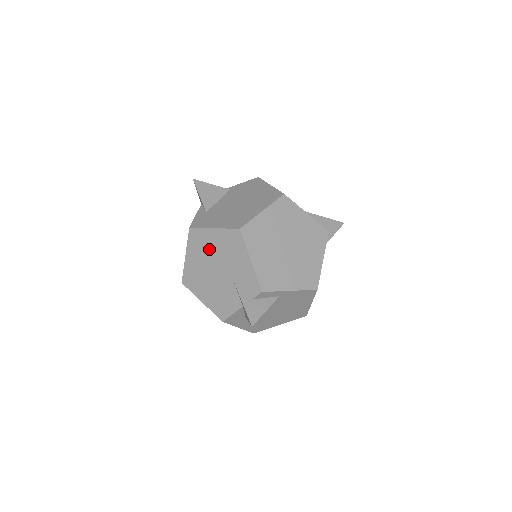
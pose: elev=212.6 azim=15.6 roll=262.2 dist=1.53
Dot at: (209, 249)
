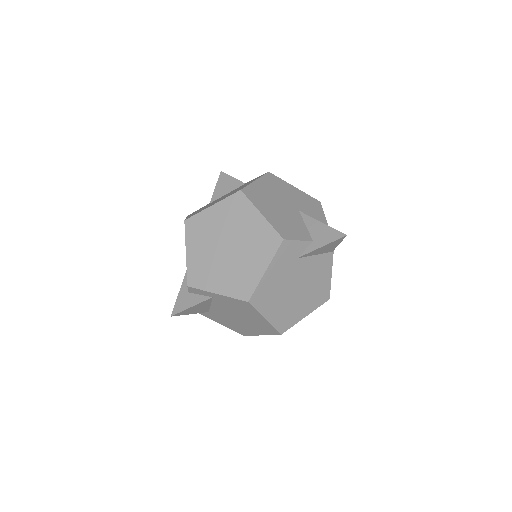
Dot at: occluded
